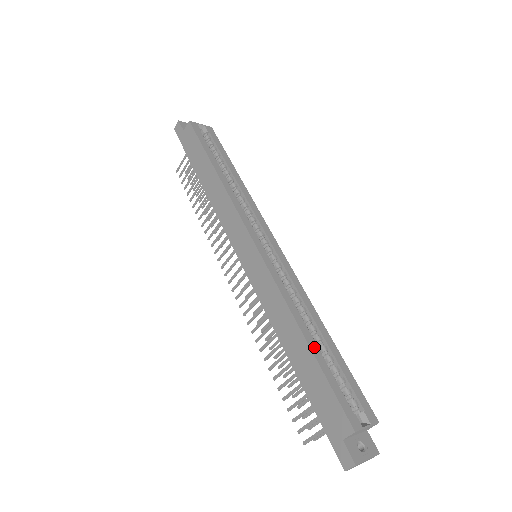
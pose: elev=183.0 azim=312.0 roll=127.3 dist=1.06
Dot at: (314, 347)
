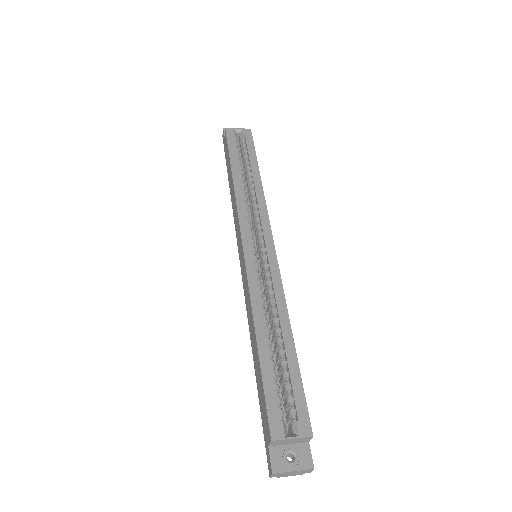
Dot at: (264, 351)
